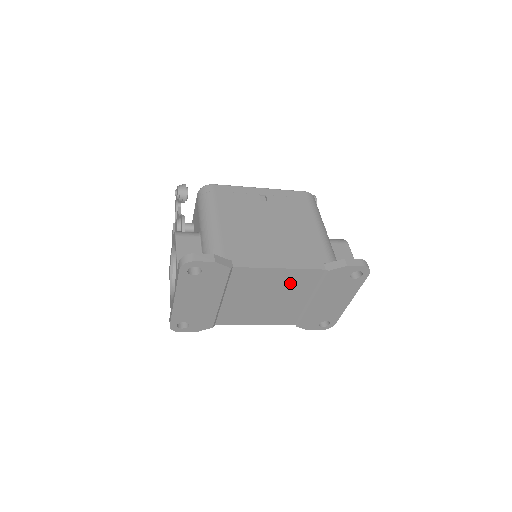
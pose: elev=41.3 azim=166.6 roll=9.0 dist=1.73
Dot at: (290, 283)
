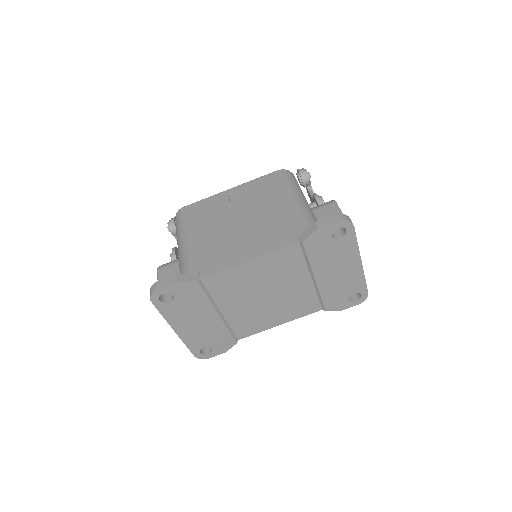
Dot at: (275, 271)
